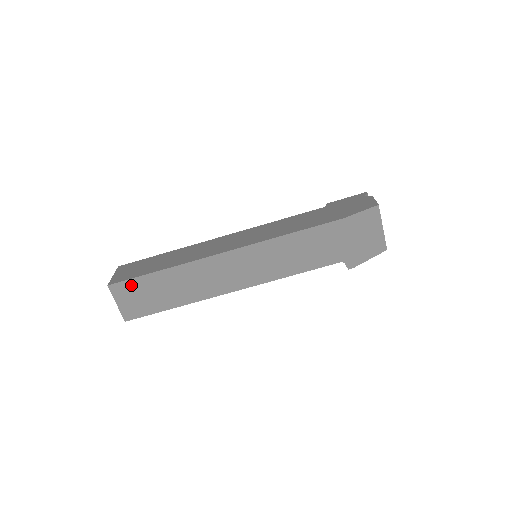
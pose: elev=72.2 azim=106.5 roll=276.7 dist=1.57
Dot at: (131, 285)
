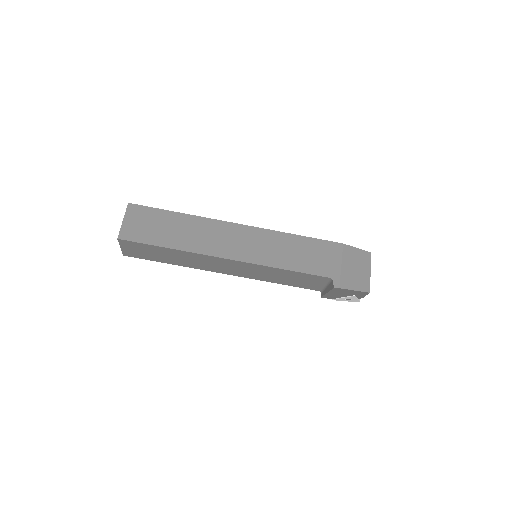
Dot at: (147, 212)
